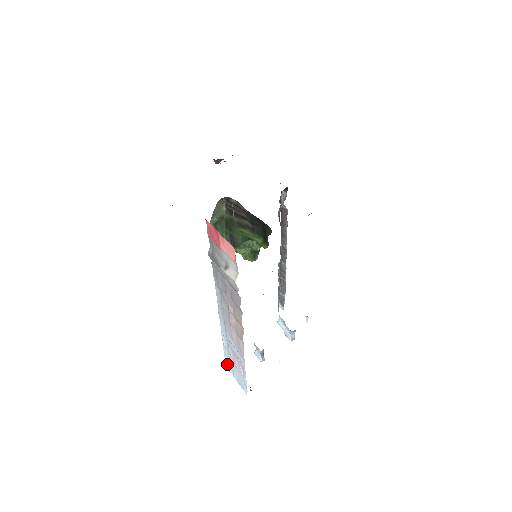
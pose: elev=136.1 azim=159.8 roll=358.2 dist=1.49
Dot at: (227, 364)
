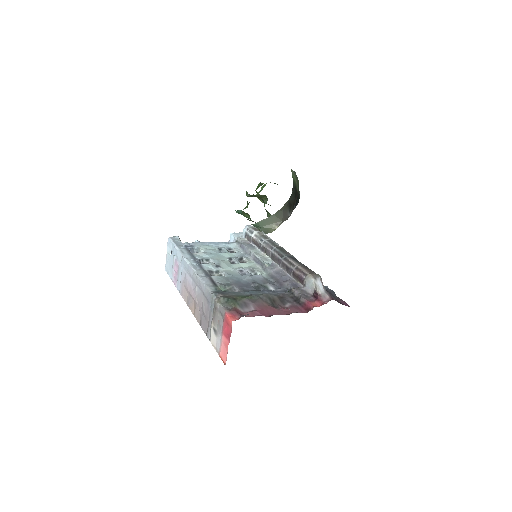
Dot at: (170, 244)
